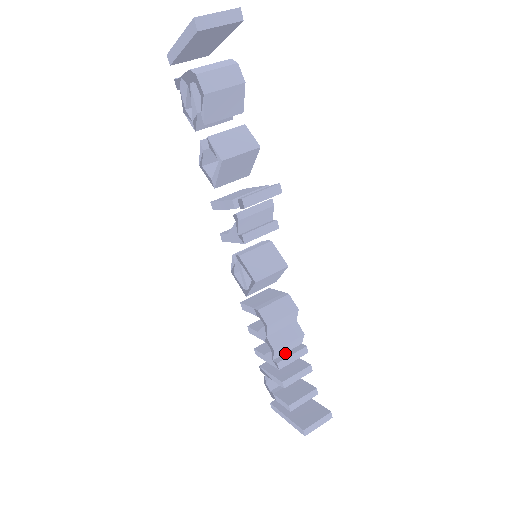
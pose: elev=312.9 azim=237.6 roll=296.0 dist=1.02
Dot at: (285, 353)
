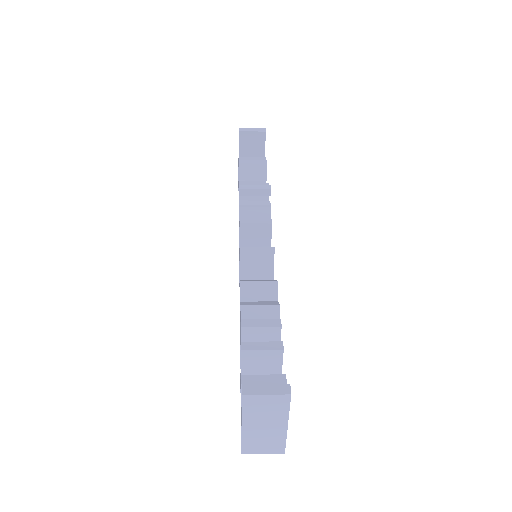
Dot at: occluded
